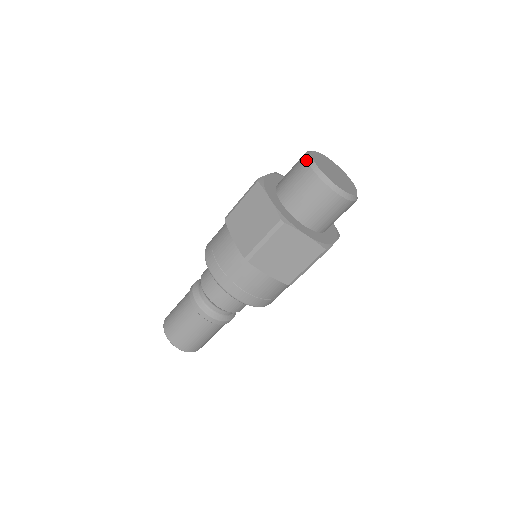
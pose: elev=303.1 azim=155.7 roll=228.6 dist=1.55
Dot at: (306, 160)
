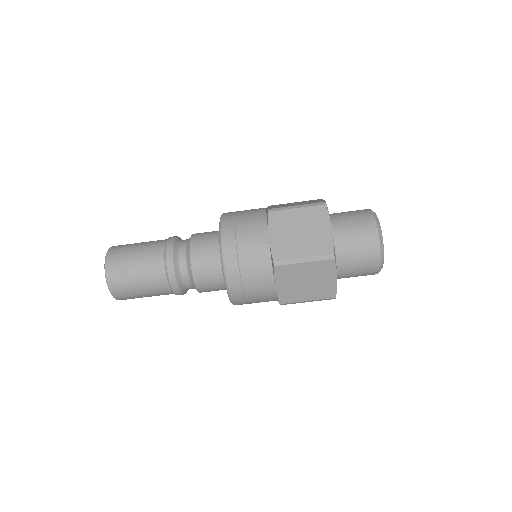
Dot at: occluded
